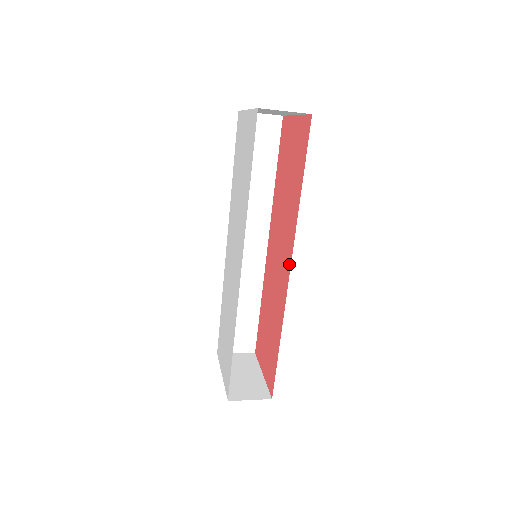
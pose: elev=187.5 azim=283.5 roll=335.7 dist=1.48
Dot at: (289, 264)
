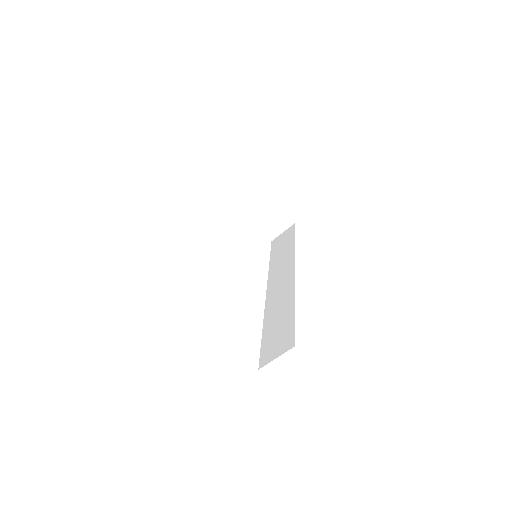
Dot at: occluded
